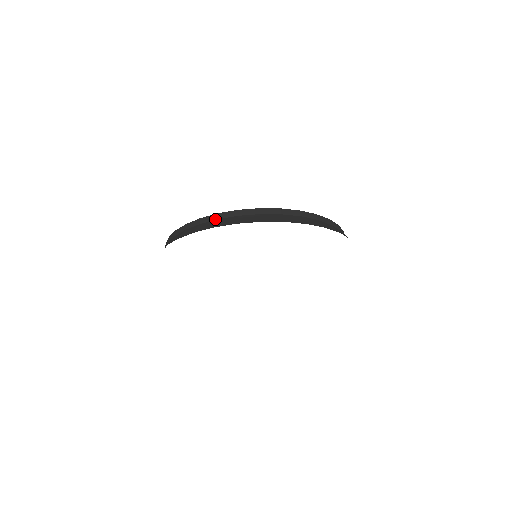
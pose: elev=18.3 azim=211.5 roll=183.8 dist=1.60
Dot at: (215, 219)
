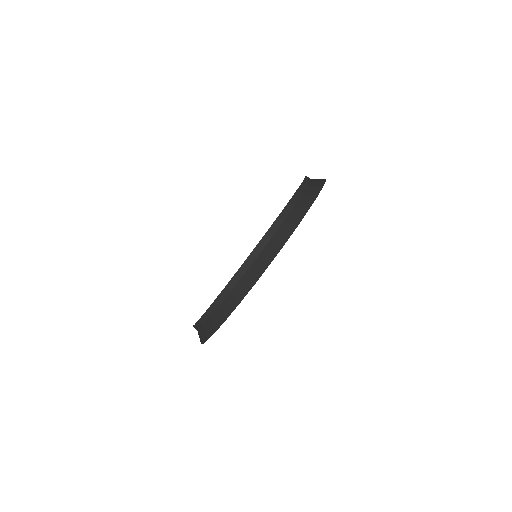
Dot at: (255, 259)
